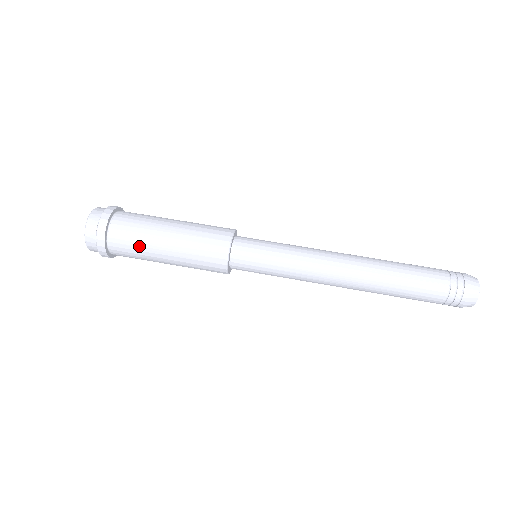
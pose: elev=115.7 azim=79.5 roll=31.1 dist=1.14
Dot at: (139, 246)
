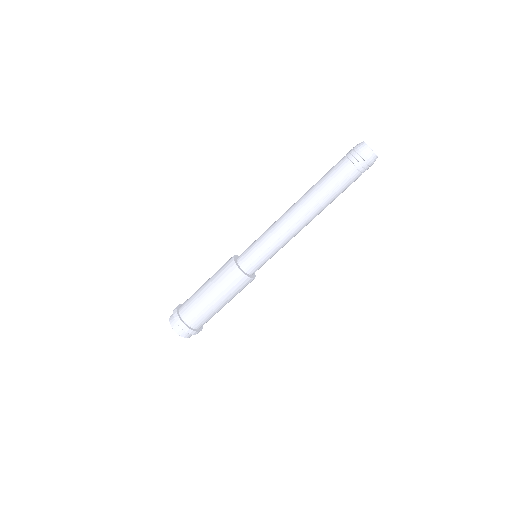
Dot at: (208, 315)
